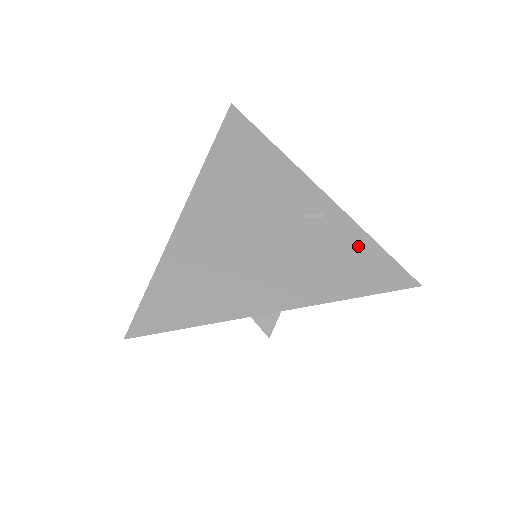
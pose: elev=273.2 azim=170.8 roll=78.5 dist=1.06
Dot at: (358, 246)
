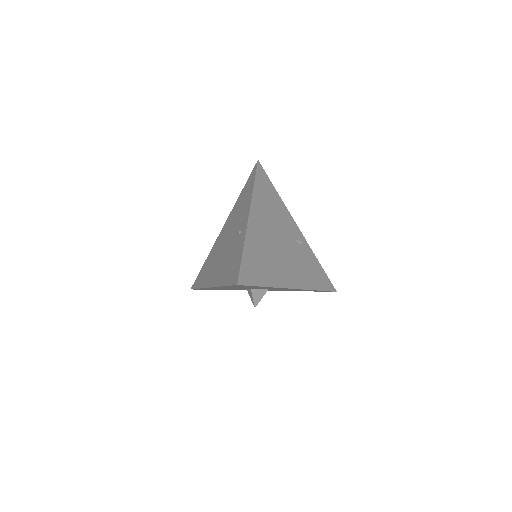
Dot at: (315, 264)
